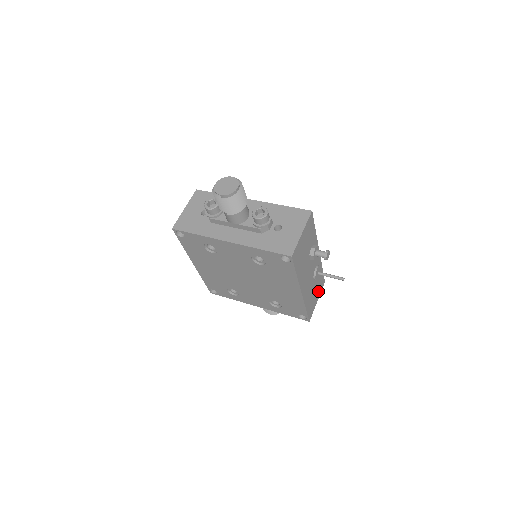
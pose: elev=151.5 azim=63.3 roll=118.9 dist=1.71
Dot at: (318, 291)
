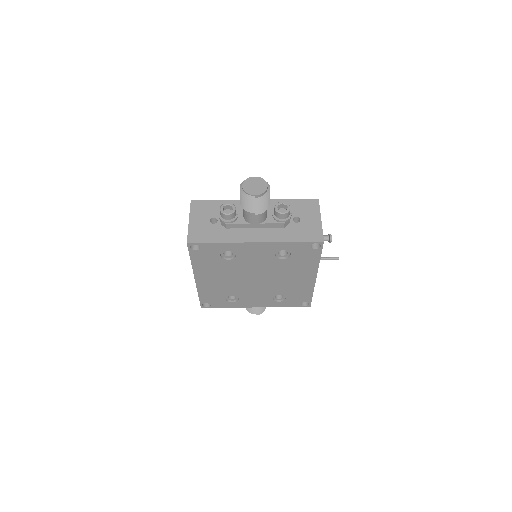
Dot at: occluded
